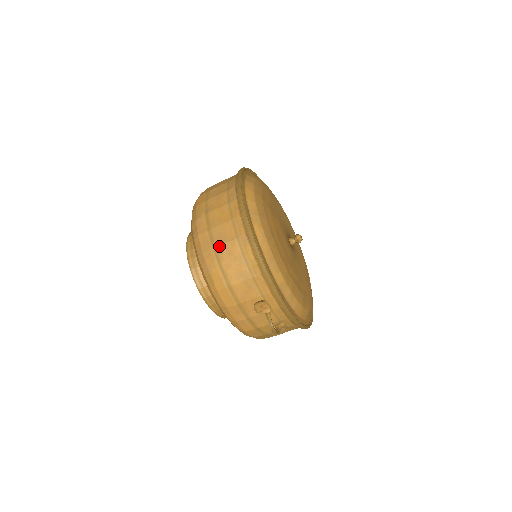
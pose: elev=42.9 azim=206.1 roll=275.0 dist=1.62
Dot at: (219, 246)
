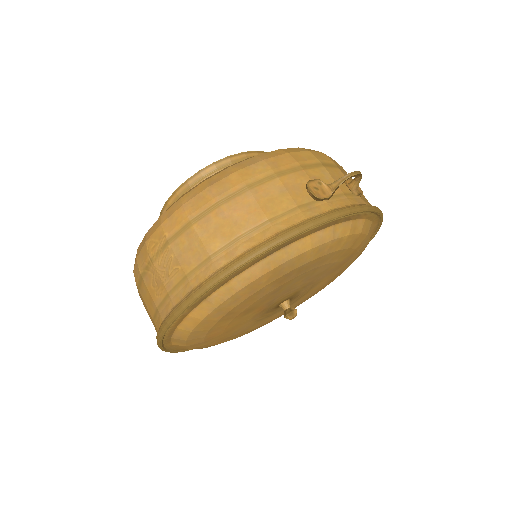
Dot at: occluded
